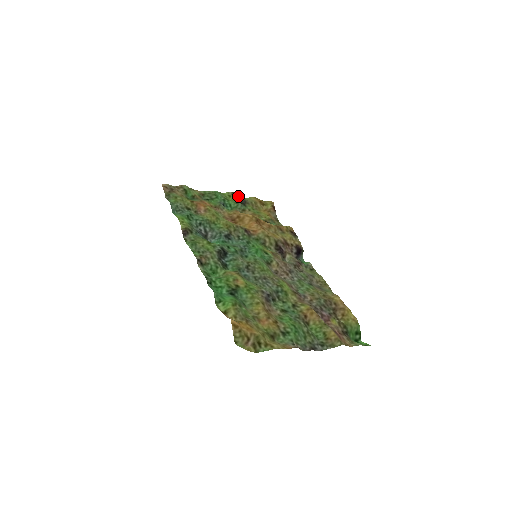
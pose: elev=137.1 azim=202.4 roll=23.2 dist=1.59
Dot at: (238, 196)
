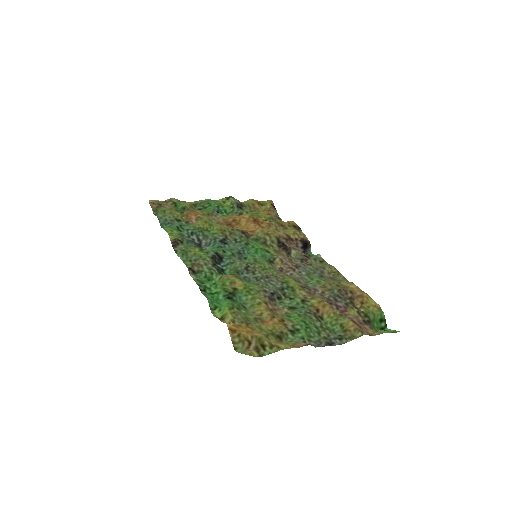
Dot at: (233, 200)
